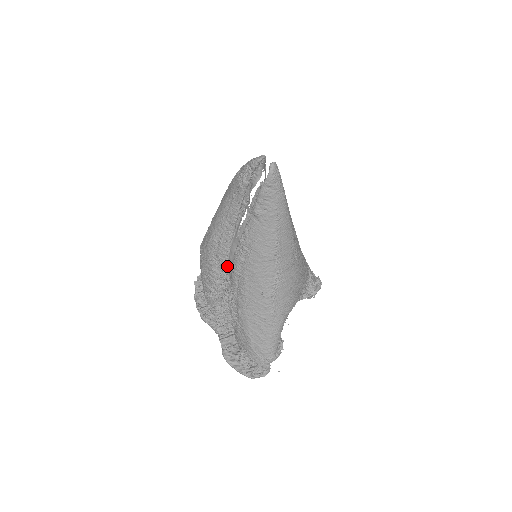
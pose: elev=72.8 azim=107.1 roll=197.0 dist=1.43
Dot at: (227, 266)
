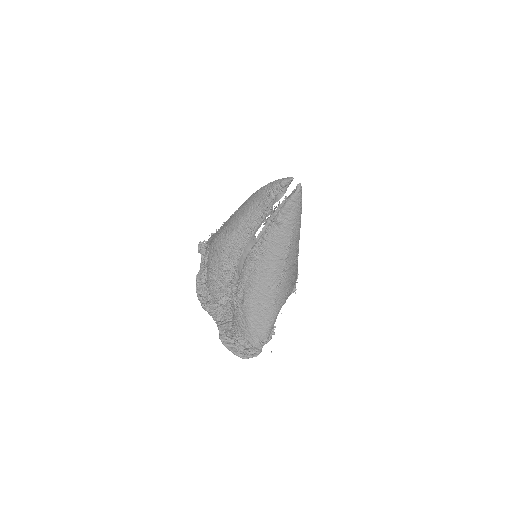
Dot at: (238, 263)
